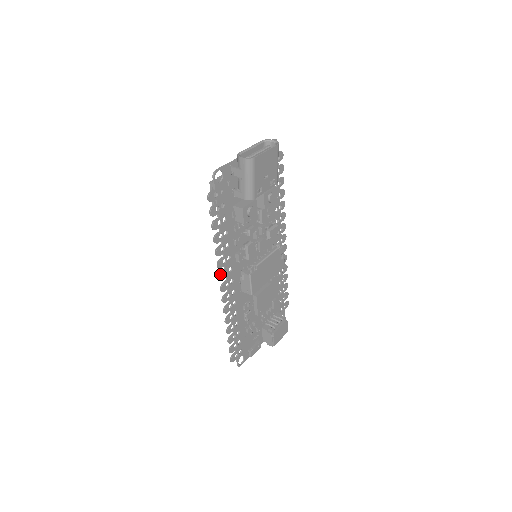
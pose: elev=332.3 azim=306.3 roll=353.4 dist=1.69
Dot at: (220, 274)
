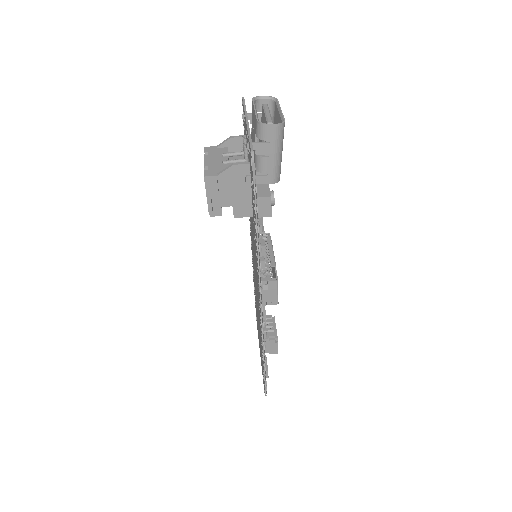
Dot at: (261, 294)
